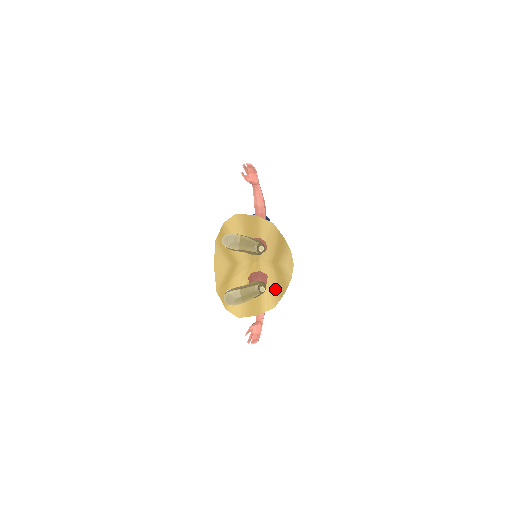
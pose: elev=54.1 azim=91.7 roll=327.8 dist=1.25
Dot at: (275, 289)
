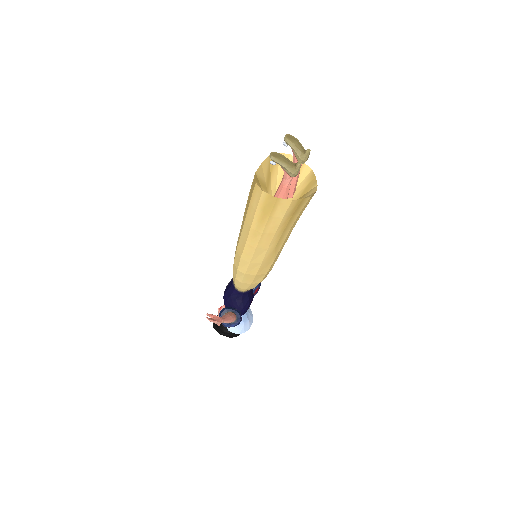
Dot at: occluded
